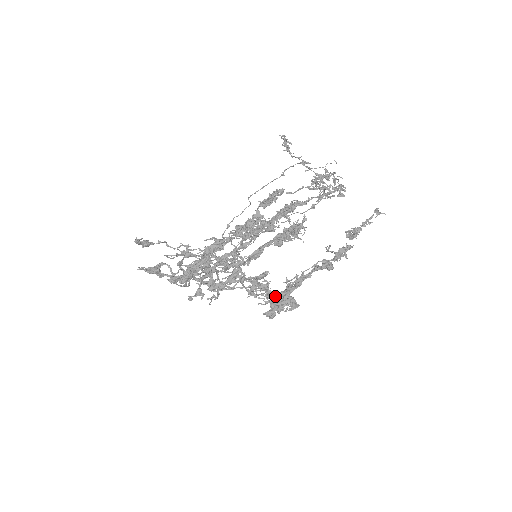
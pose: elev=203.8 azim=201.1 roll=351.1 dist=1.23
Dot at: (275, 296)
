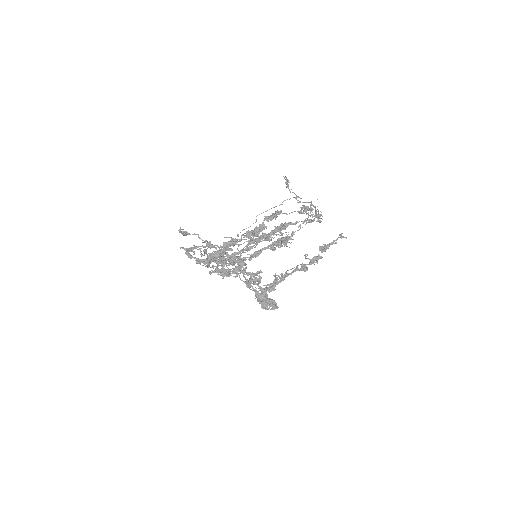
Dot at: occluded
